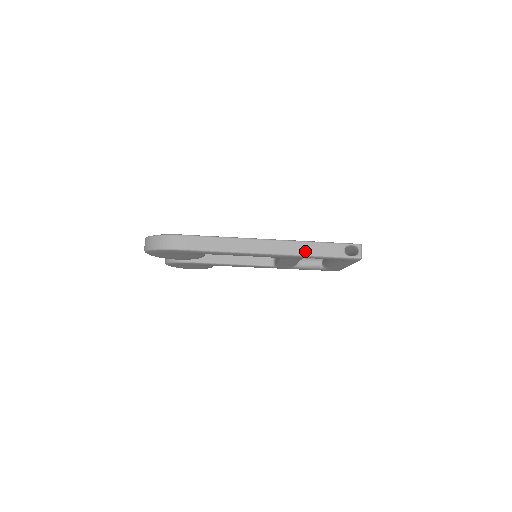
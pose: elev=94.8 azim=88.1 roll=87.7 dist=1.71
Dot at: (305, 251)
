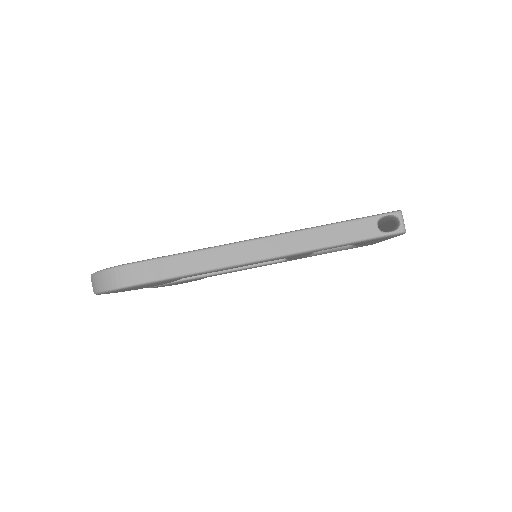
Dot at: (319, 242)
